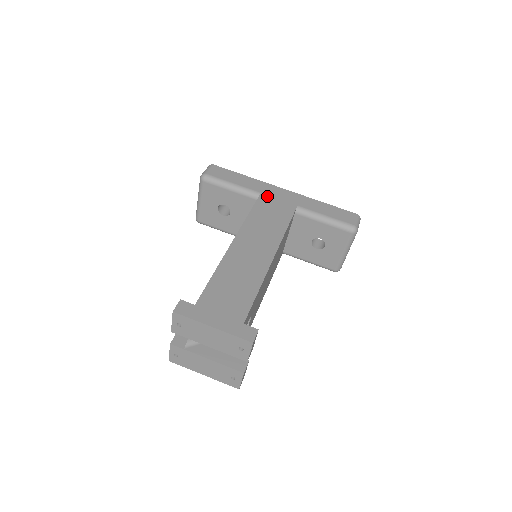
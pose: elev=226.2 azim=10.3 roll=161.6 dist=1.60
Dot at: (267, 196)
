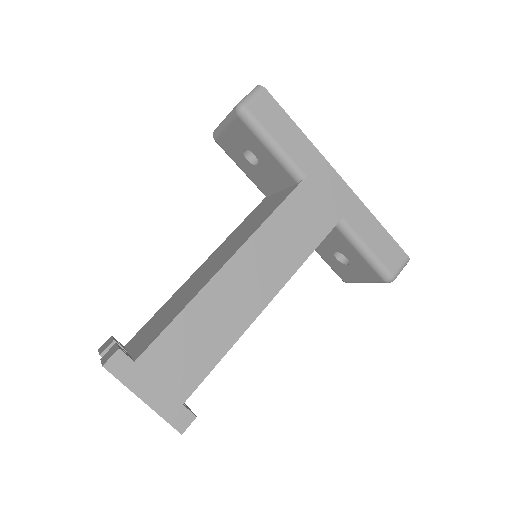
Dot at: (311, 186)
